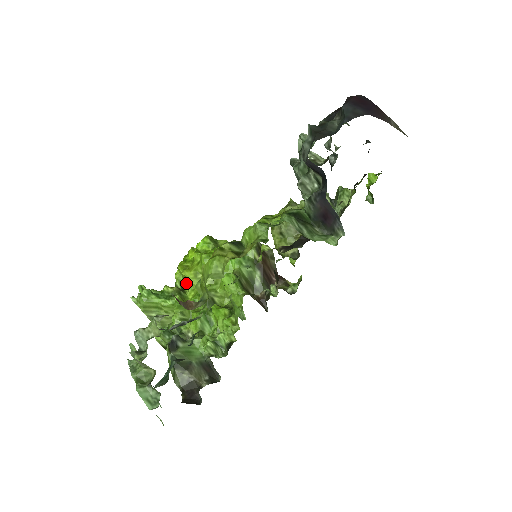
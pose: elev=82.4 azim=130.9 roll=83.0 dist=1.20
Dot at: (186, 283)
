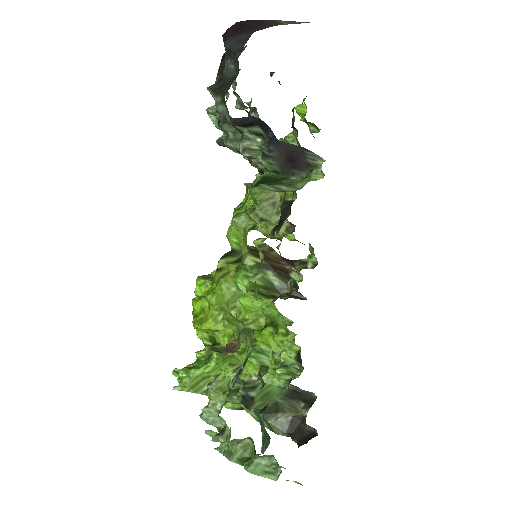
Dot at: (213, 335)
